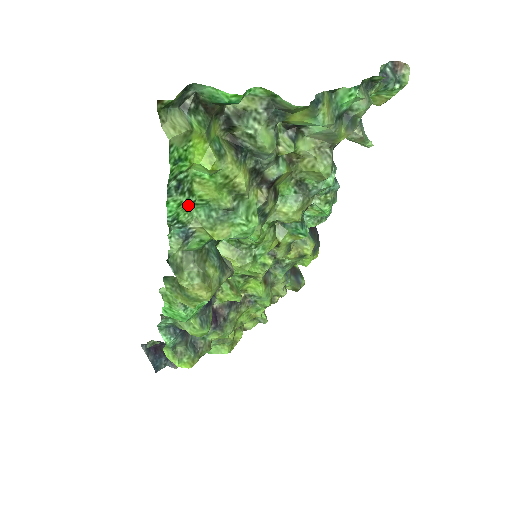
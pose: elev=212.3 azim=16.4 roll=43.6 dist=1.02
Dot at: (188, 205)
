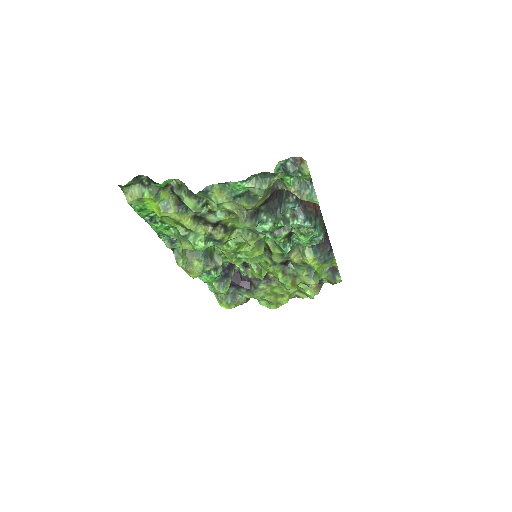
Dot at: (165, 228)
